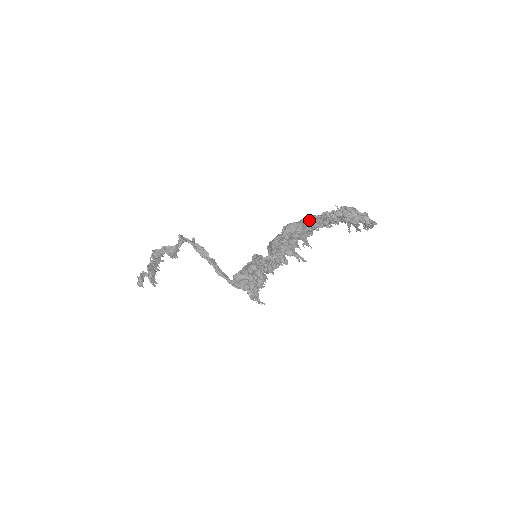
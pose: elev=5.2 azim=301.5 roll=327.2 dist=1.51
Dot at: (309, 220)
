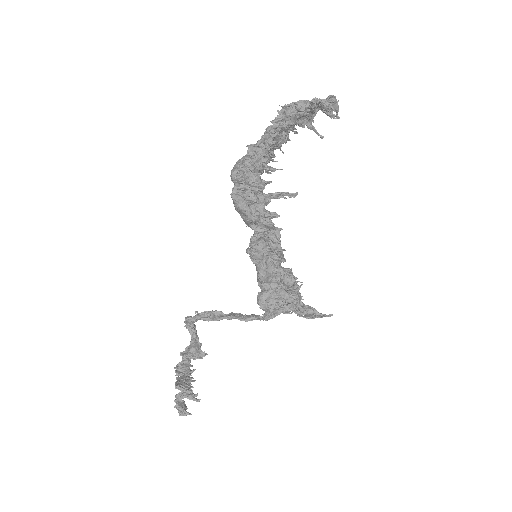
Dot at: (252, 147)
